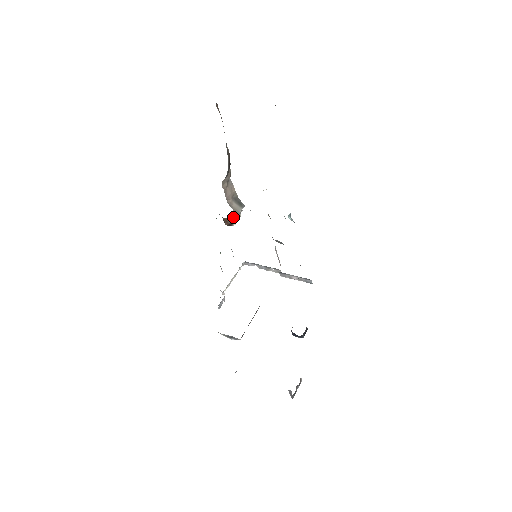
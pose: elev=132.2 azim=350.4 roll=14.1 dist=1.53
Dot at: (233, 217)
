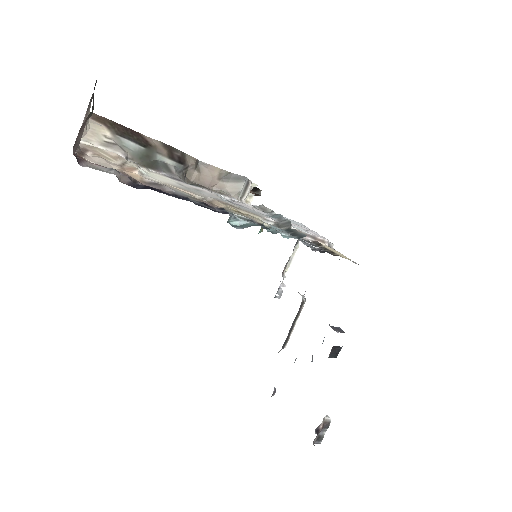
Dot at: occluded
